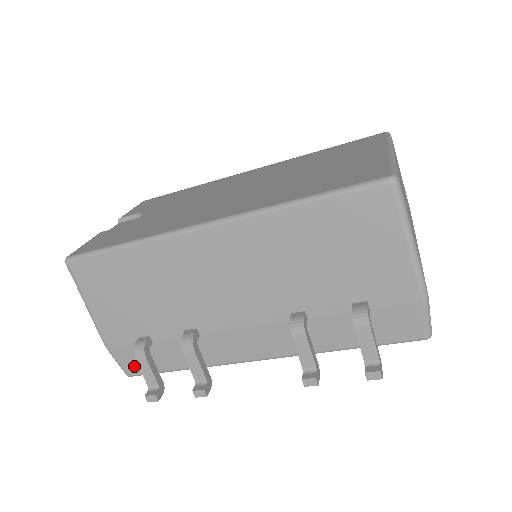
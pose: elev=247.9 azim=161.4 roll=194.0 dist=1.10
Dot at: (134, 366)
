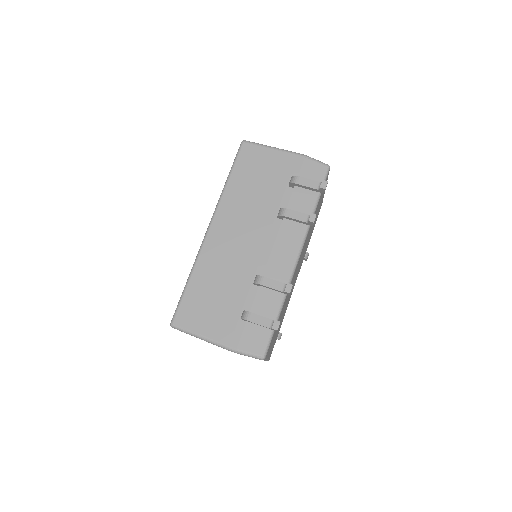
Dot at: (258, 344)
